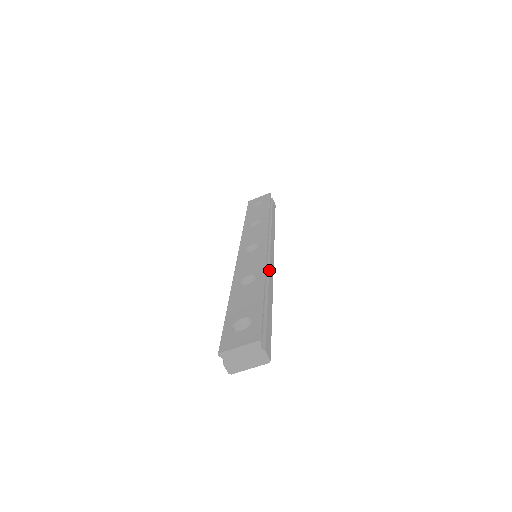
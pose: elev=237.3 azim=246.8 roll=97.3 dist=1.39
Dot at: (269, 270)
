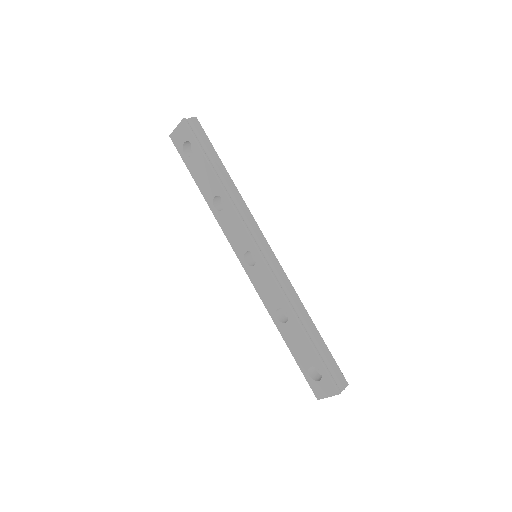
Dot at: (286, 287)
